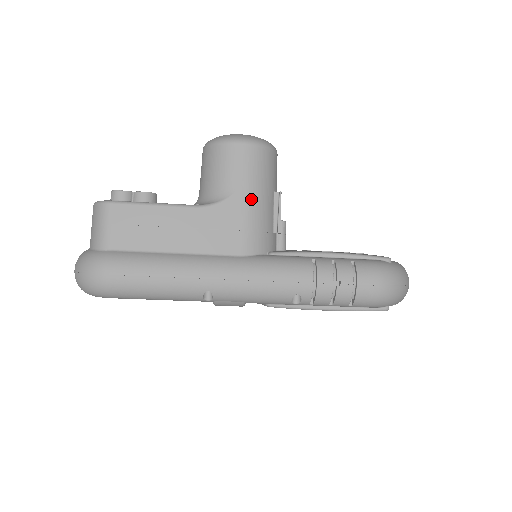
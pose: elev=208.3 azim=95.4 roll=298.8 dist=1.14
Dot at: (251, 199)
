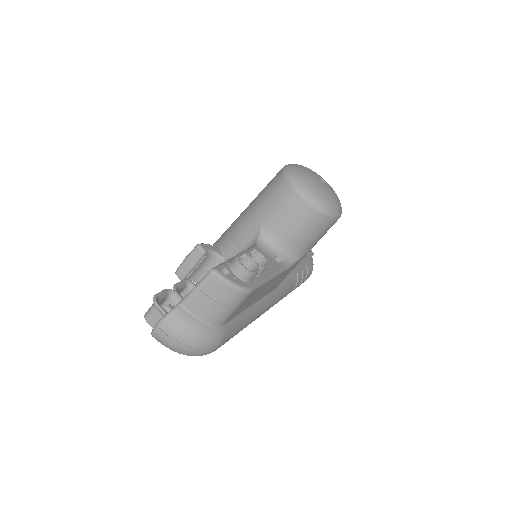
Dot at: occluded
